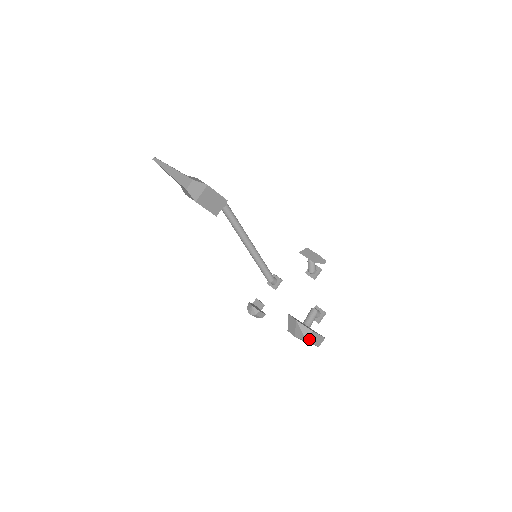
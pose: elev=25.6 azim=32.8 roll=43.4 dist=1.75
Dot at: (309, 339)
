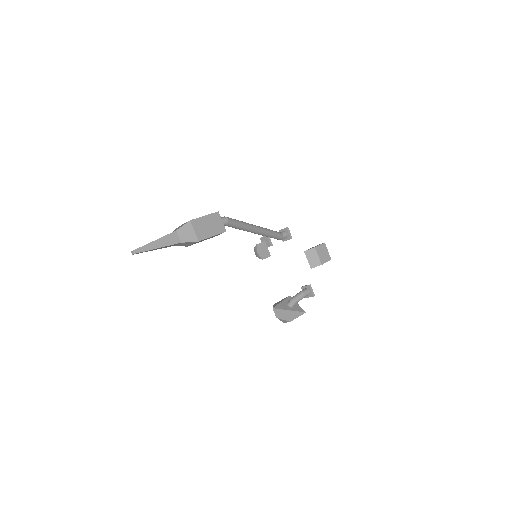
Dot at: occluded
